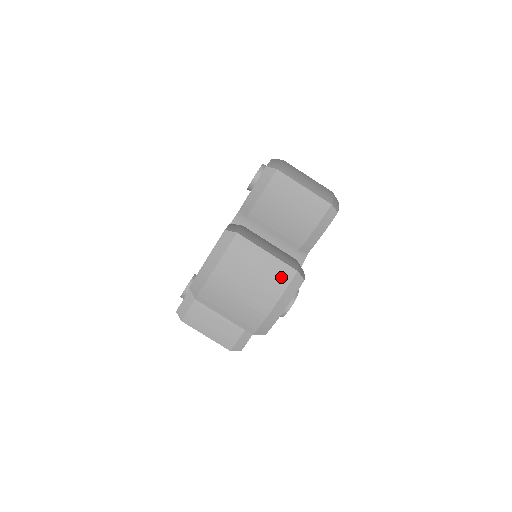
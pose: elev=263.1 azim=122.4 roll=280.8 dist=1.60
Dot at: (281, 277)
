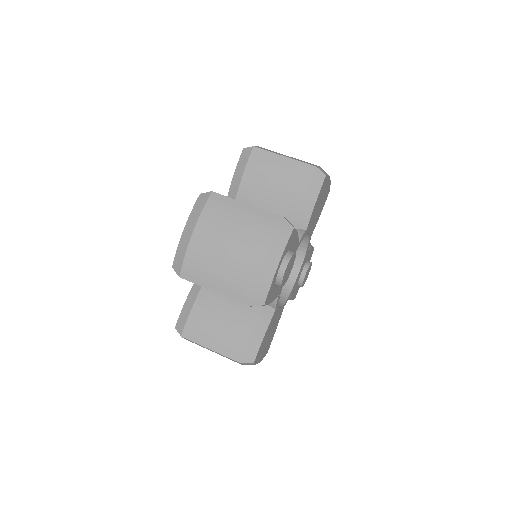
Dot at: (266, 226)
